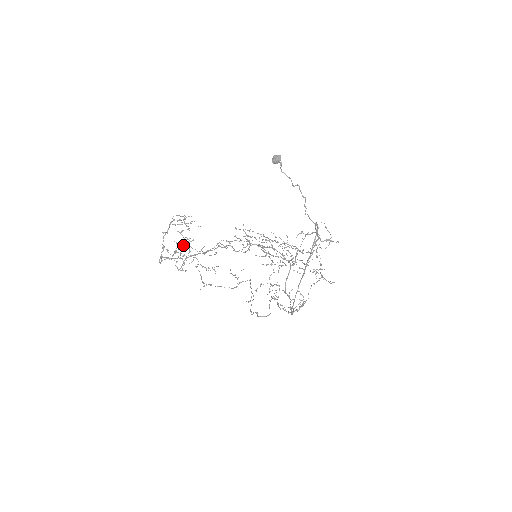
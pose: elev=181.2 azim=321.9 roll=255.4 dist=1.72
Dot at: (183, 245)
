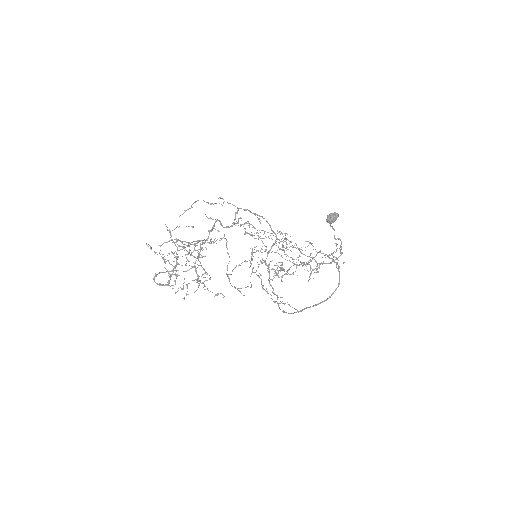
Dot at: (185, 265)
